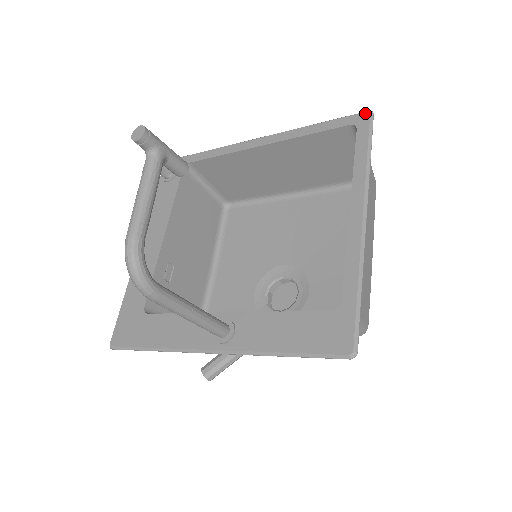
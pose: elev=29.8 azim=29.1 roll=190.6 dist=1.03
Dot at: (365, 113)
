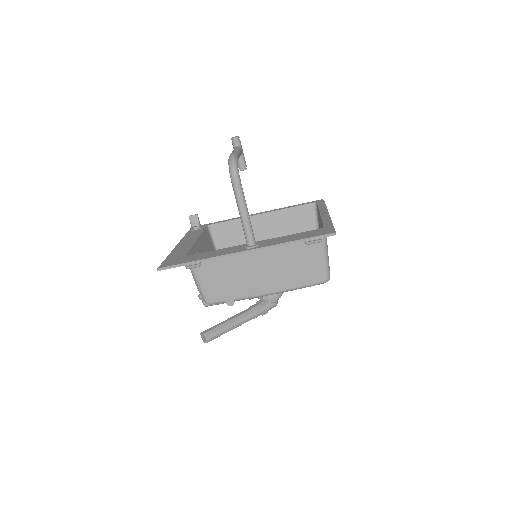
Dot at: (320, 200)
